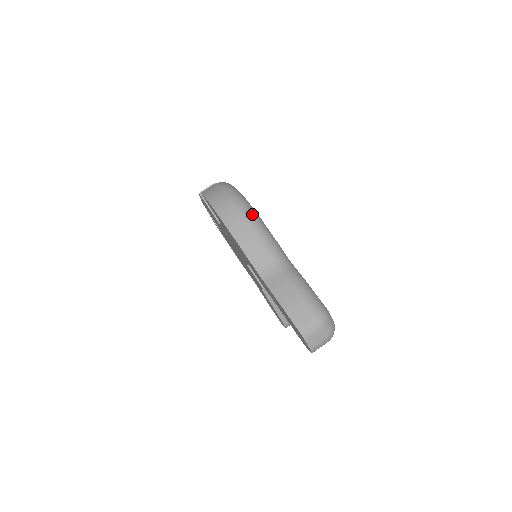
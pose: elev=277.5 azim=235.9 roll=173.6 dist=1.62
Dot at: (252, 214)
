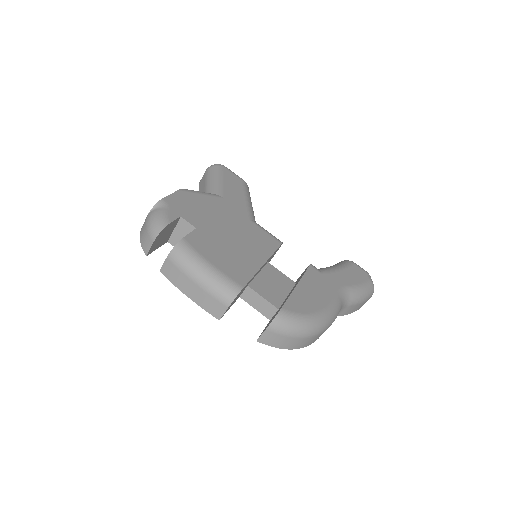
Dot at: (327, 322)
